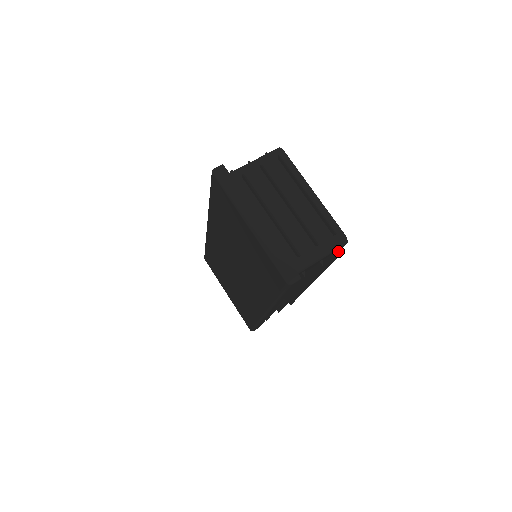
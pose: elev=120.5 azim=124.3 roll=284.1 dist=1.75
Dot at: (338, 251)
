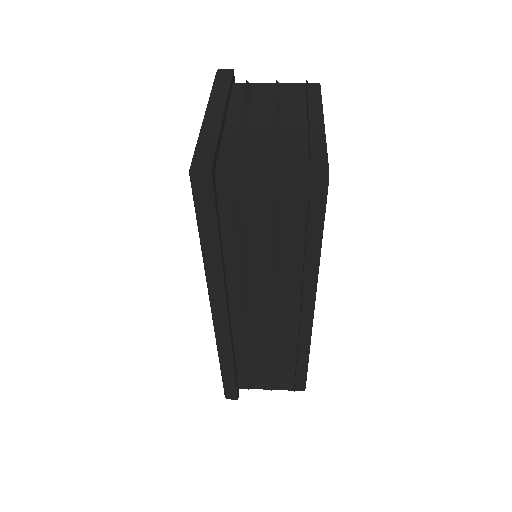
Dot at: (311, 195)
